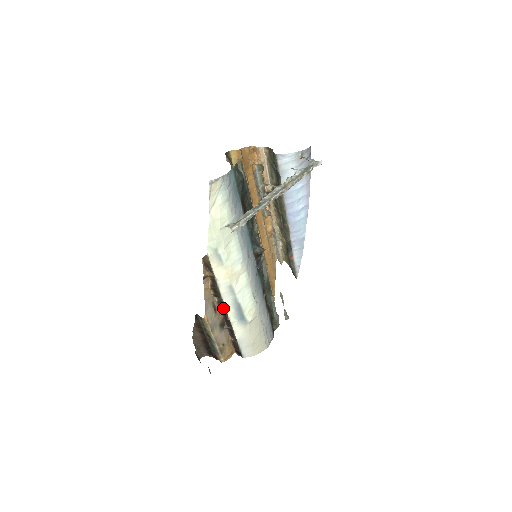
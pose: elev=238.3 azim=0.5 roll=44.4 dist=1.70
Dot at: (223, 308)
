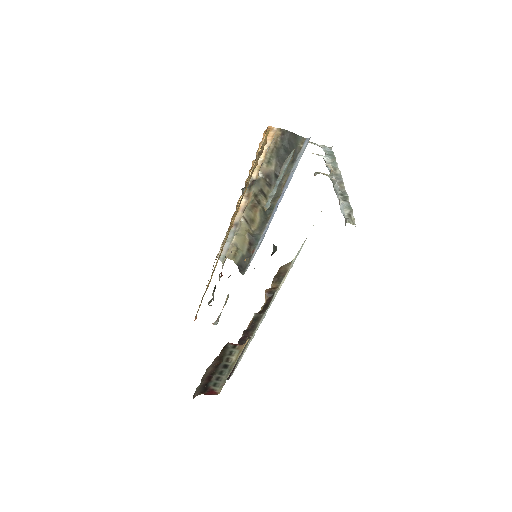
Dot at: (253, 325)
